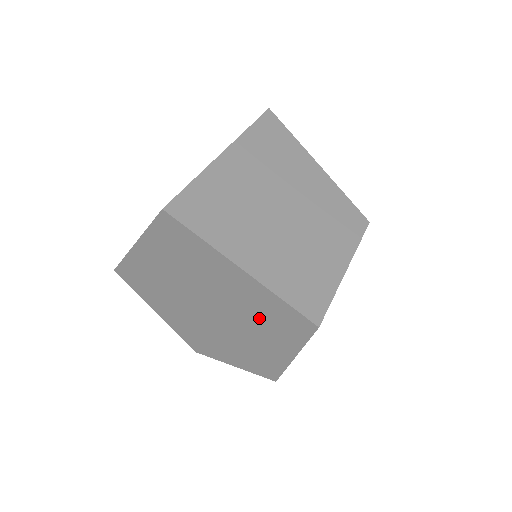
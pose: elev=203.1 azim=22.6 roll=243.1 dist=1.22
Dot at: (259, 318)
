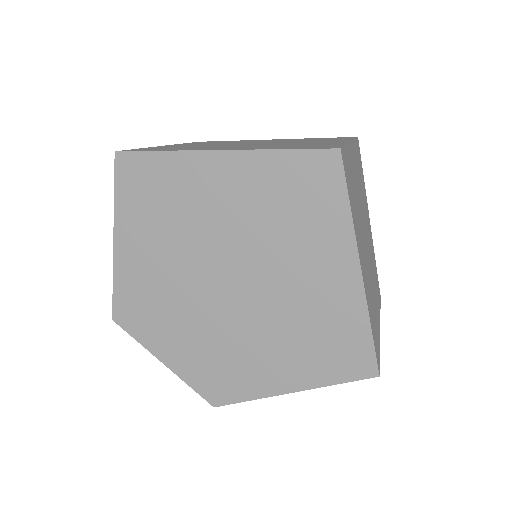
Dot at: (304, 330)
